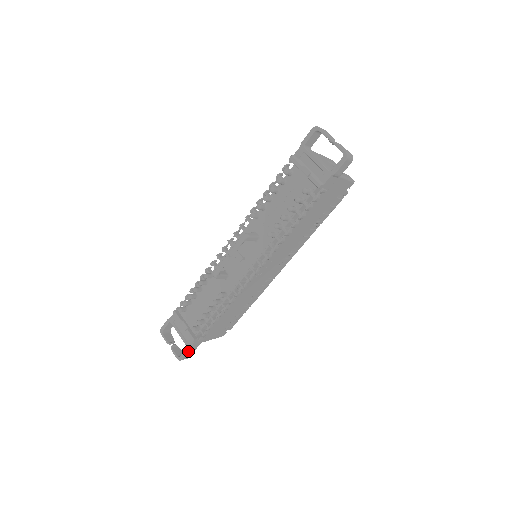
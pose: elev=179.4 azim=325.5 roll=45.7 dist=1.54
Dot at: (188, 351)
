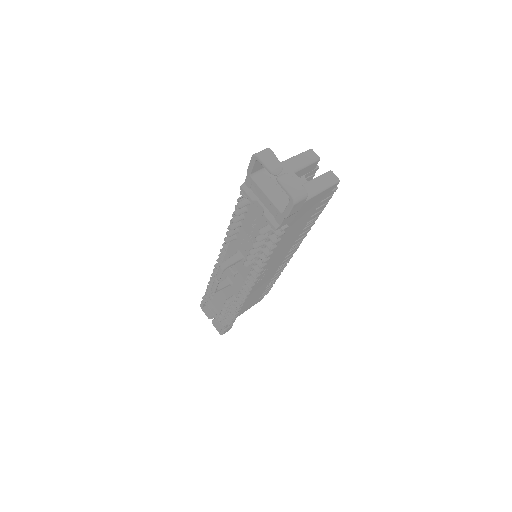
Dot at: (224, 331)
